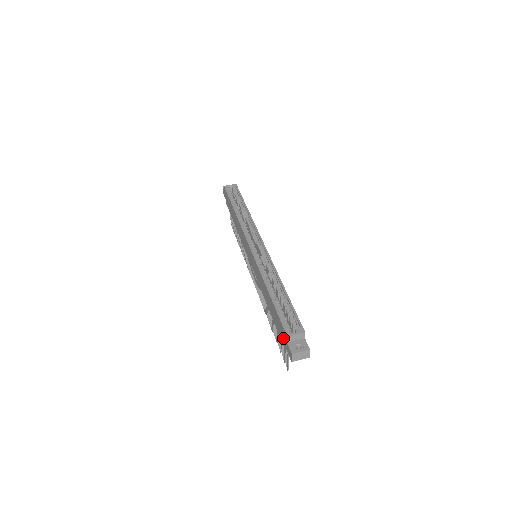
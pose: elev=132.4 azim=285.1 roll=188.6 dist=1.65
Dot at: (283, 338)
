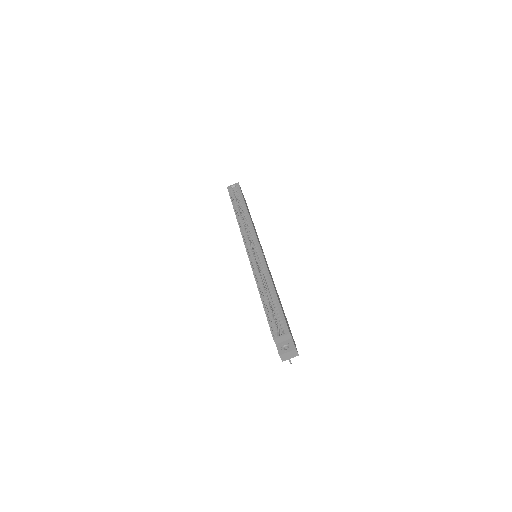
Dot at: occluded
